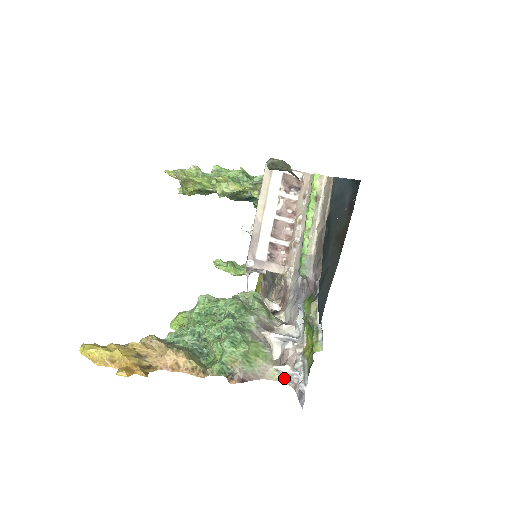
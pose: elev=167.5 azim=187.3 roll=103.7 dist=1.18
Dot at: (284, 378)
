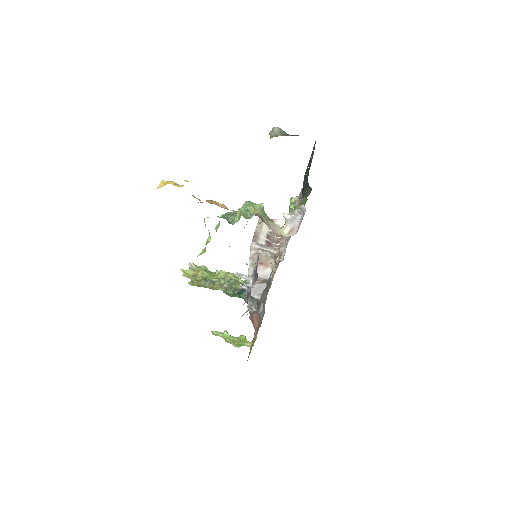
Dot at: (289, 230)
